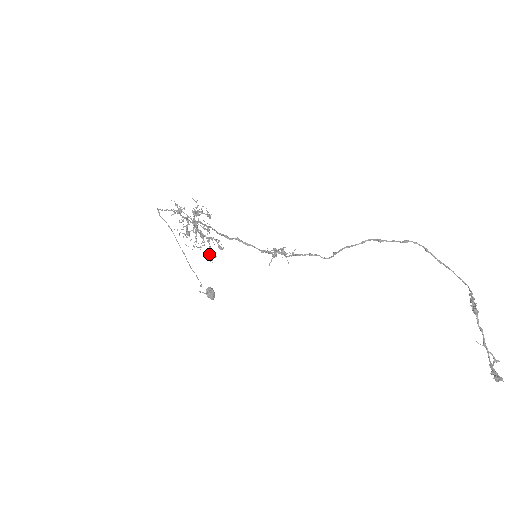
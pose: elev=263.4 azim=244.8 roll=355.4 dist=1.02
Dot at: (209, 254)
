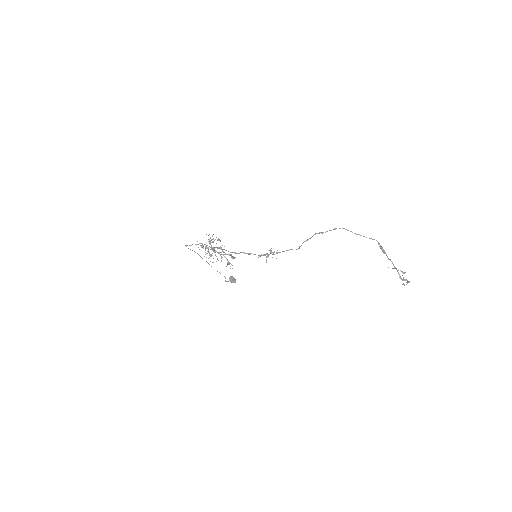
Dot at: occluded
